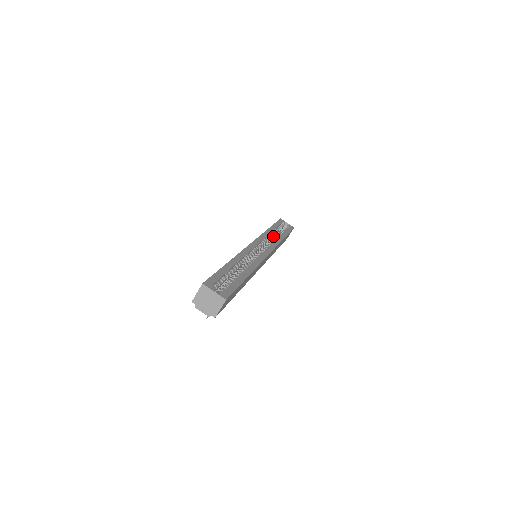
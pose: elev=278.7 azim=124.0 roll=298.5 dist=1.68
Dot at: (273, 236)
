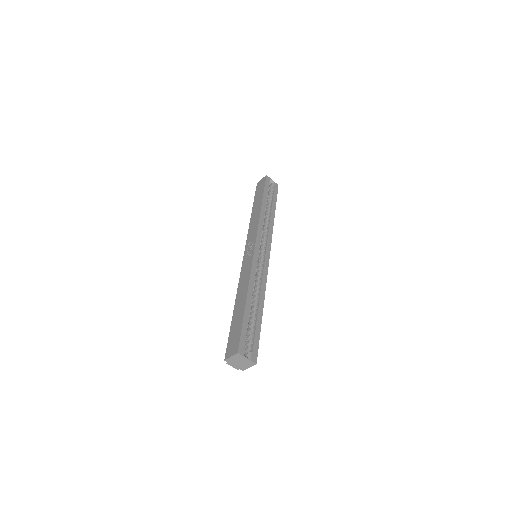
Dot at: occluded
